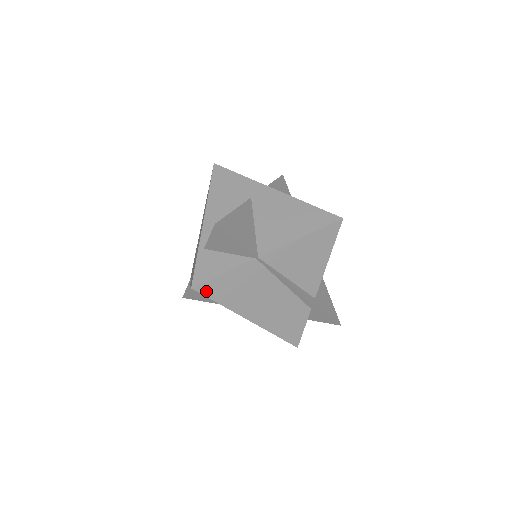
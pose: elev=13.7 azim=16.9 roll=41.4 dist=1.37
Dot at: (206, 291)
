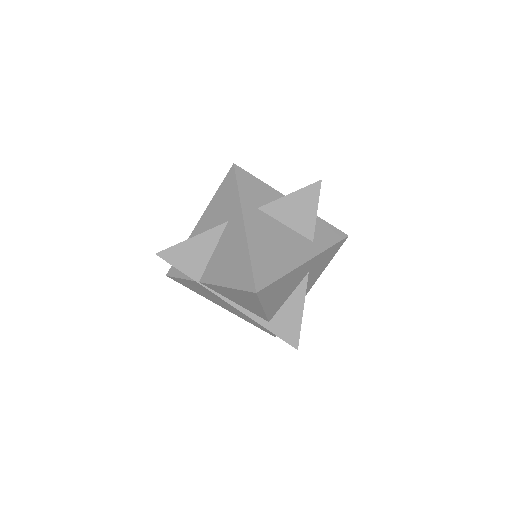
Dot at: (177, 281)
